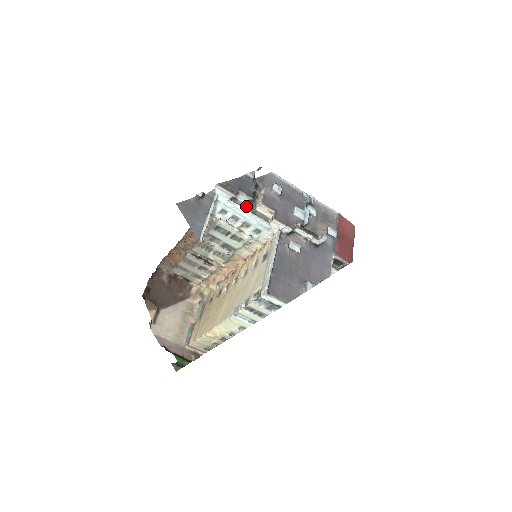
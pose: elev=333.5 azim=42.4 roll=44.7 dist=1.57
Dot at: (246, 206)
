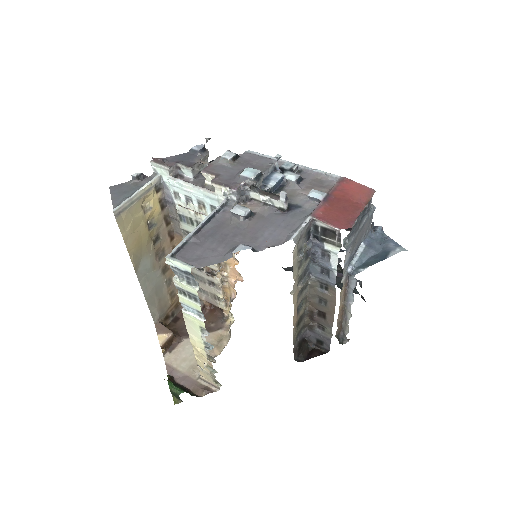
Dot at: (194, 182)
